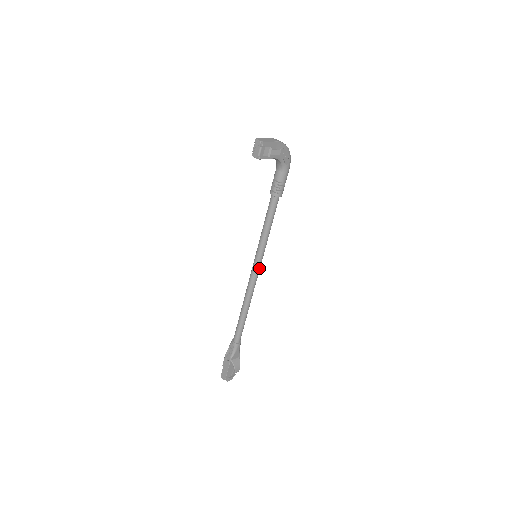
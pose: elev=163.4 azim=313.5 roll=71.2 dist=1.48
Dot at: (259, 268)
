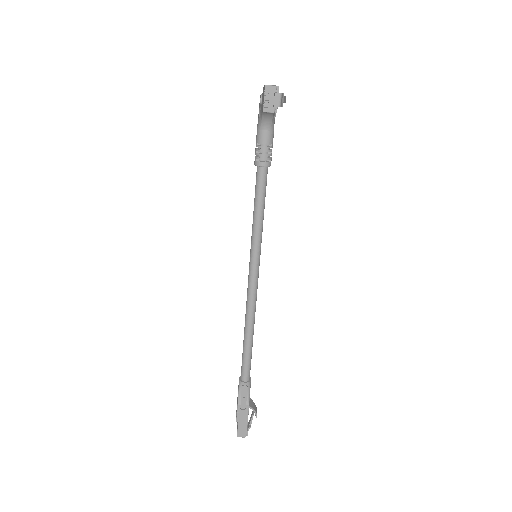
Dot at: (258, 270)
